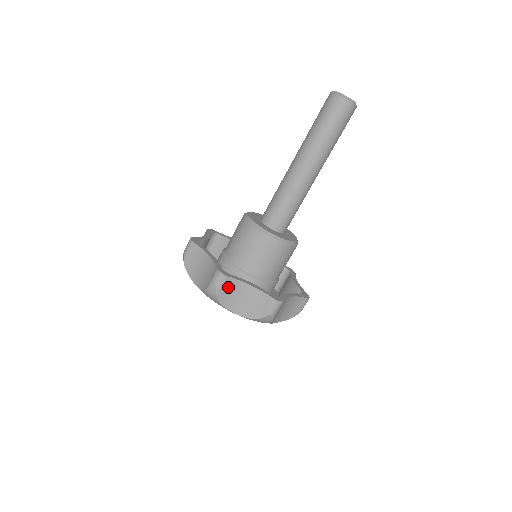
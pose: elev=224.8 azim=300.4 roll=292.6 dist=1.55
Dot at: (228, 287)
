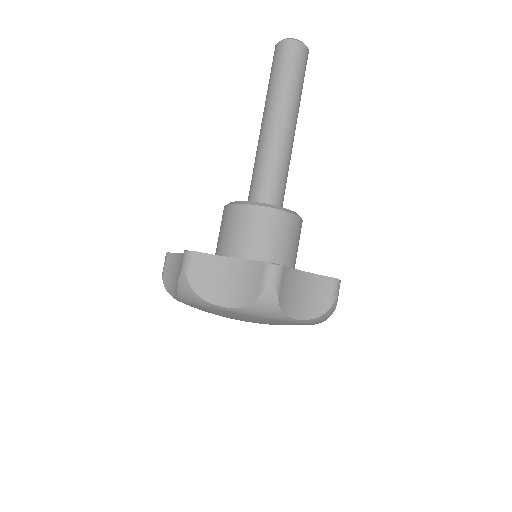
Dot at: (202, 268)
